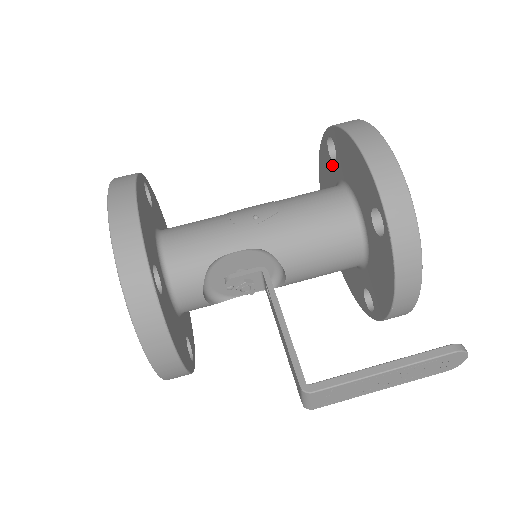
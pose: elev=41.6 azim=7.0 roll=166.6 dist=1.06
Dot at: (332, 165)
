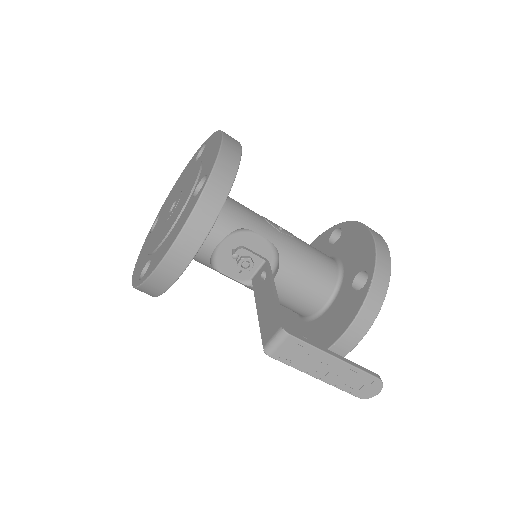
Dot at: (327, 247)
